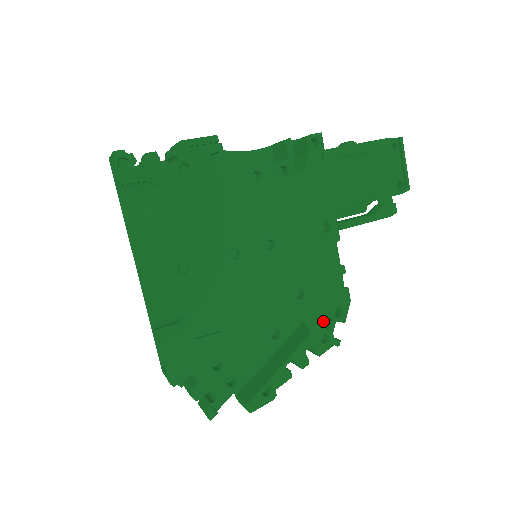
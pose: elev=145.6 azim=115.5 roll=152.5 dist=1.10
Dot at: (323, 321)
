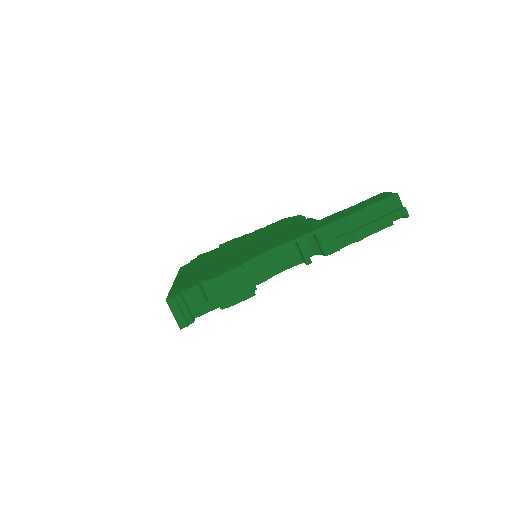
Dot at: occluded
